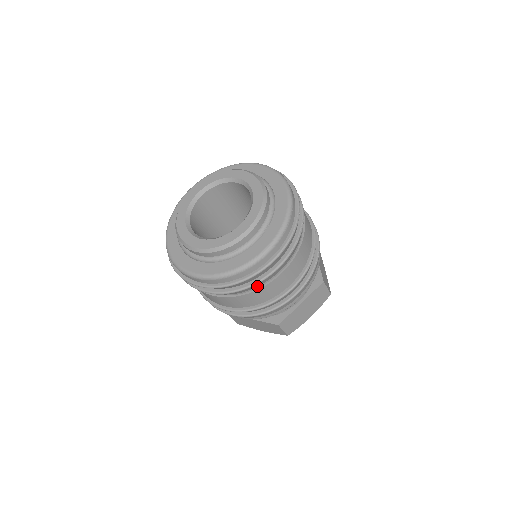
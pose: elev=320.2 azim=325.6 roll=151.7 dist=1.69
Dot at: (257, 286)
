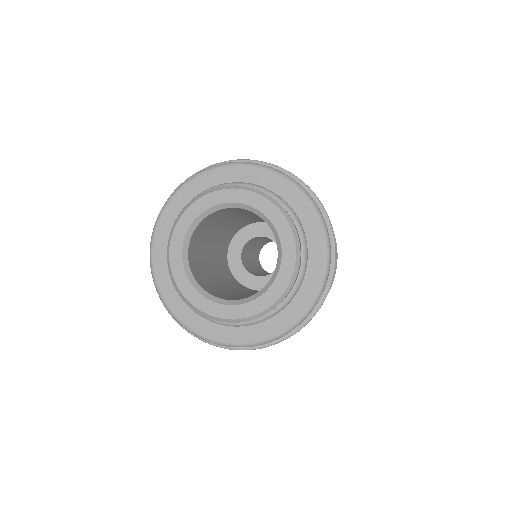
Dot at: occluded
